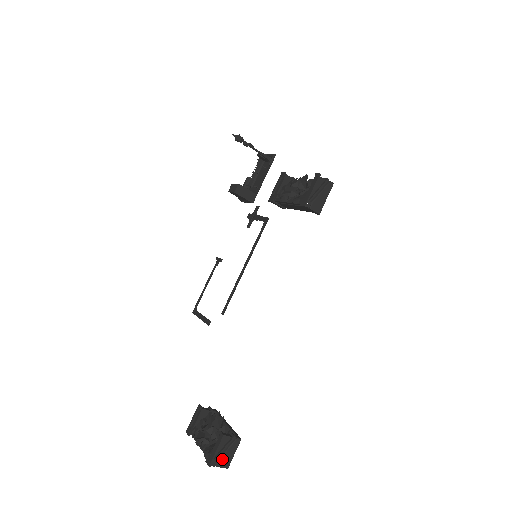
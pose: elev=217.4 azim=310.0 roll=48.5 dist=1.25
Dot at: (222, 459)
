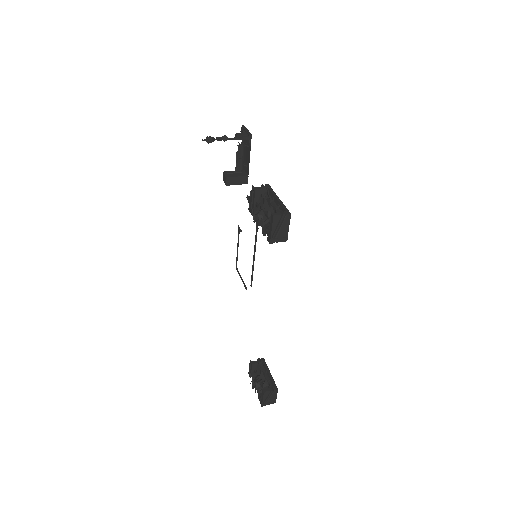
Dot at: (269, 401)
